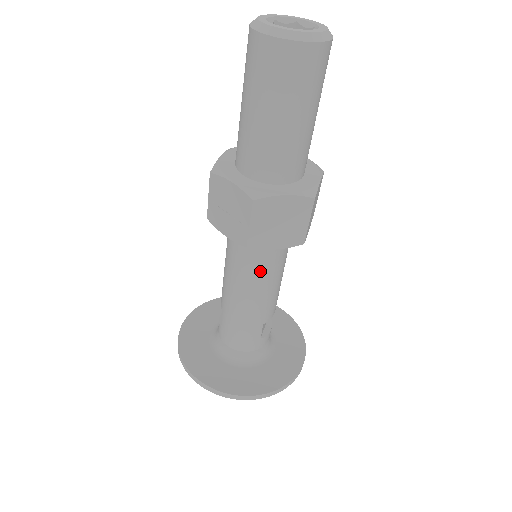
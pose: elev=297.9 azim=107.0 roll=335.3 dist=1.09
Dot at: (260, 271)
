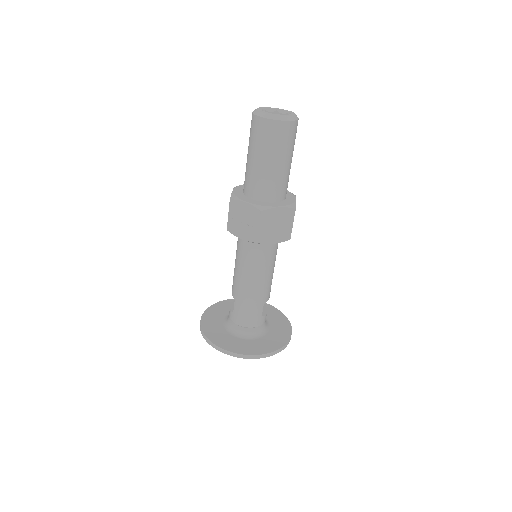
Dot at: (262, 262)
